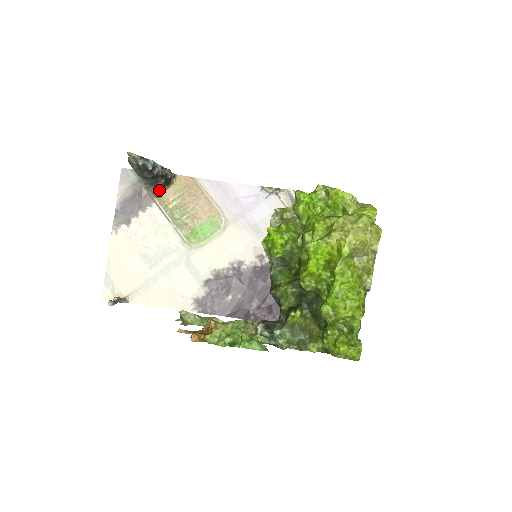
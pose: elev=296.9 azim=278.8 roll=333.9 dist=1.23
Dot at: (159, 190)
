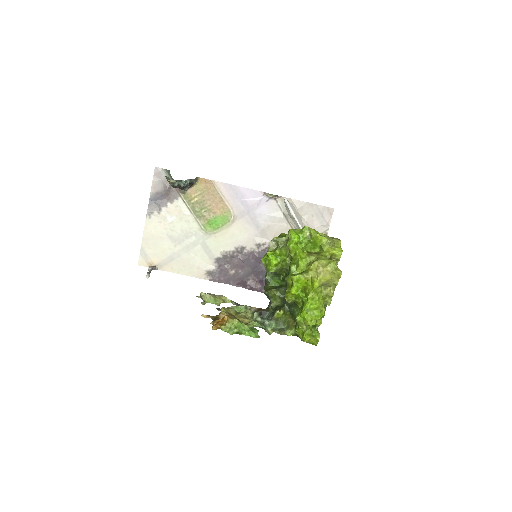
Dot at: occluded
